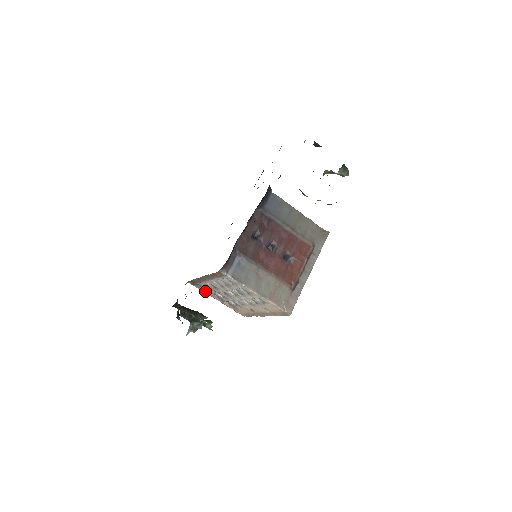
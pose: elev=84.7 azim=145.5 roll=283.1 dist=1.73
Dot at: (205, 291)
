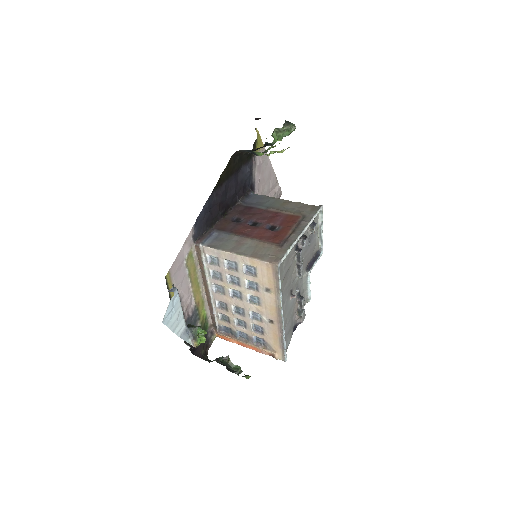
Dot at: (232, 336)
